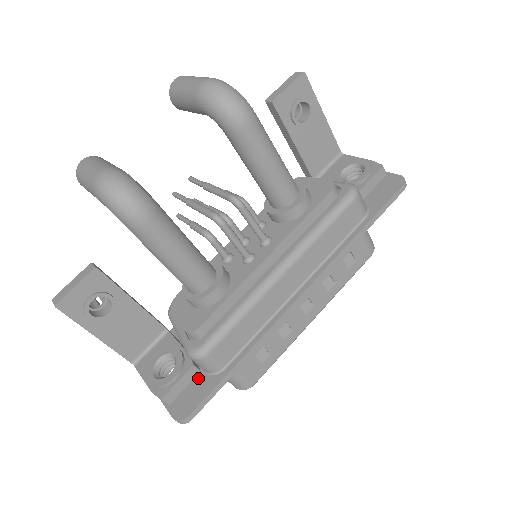
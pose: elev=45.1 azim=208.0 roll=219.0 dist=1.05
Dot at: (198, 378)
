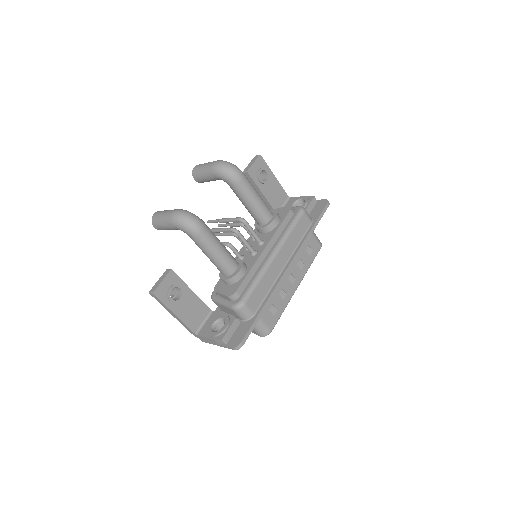
Dot at: (240, 325)
